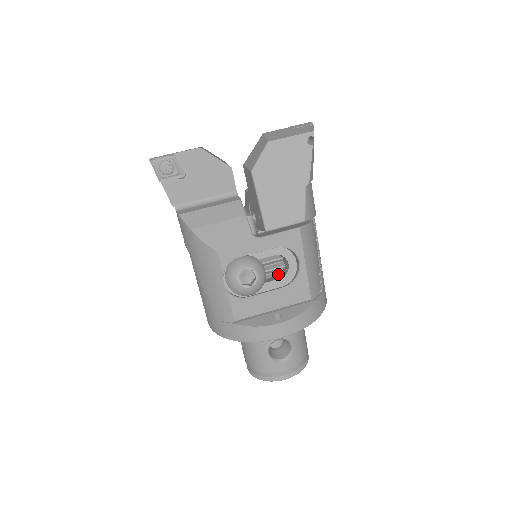
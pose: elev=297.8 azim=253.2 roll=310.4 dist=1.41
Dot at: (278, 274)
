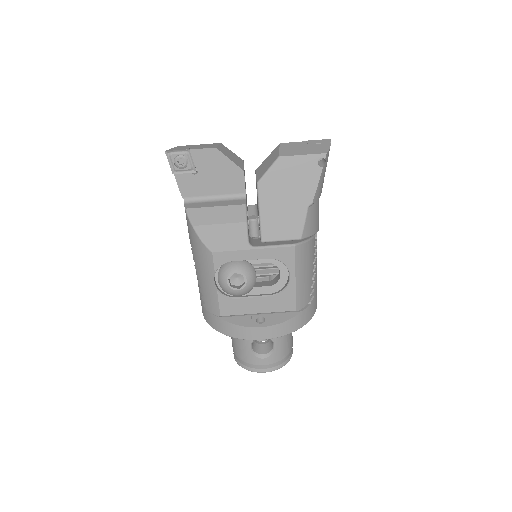
Dot at: (274, 277)
